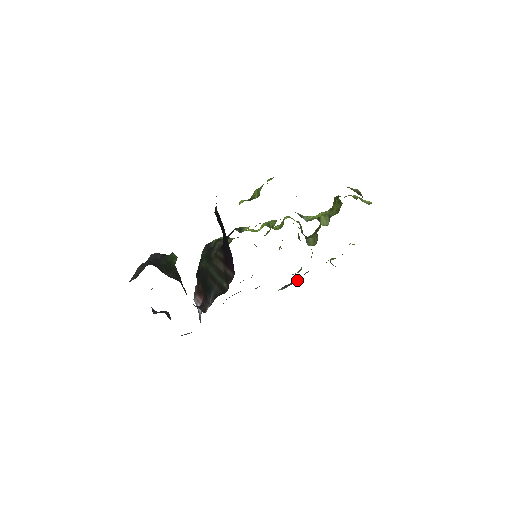
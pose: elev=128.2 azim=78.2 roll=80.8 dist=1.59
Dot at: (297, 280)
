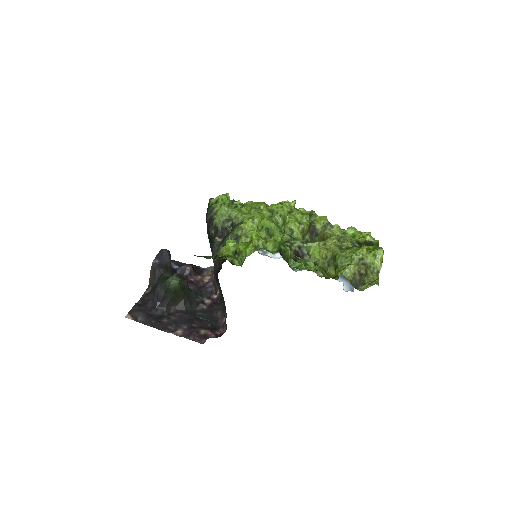
Dot at: occluded
